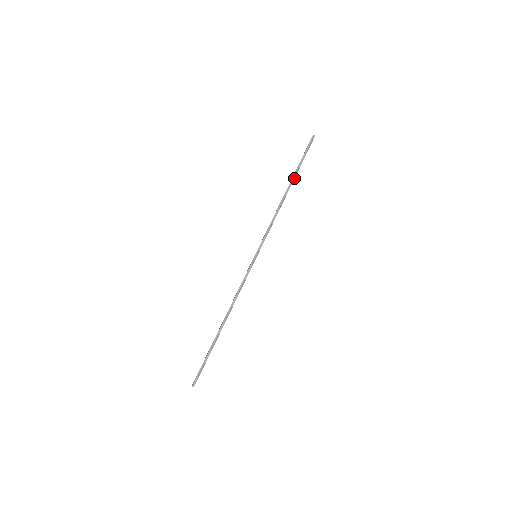
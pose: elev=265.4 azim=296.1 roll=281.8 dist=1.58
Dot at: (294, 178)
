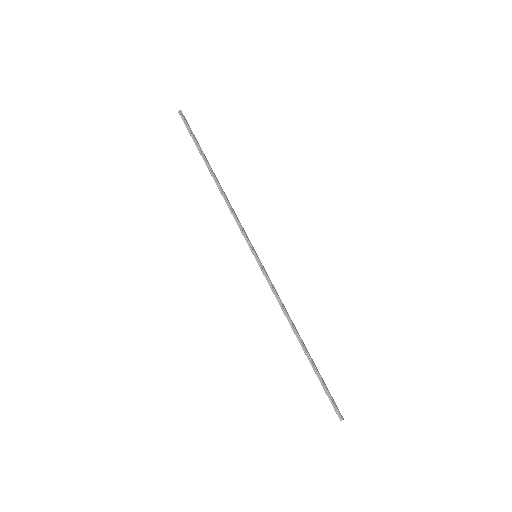
Dot at: (206, 161)
